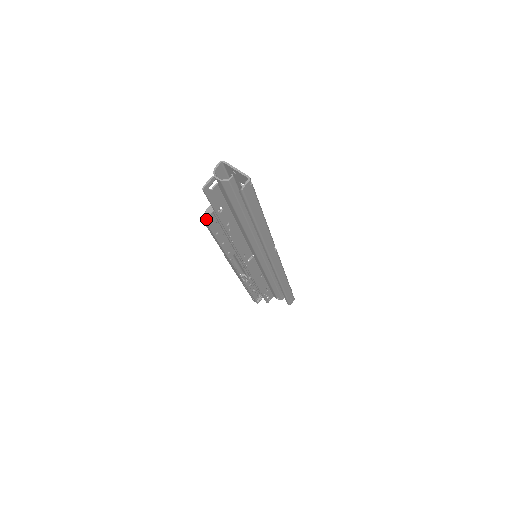
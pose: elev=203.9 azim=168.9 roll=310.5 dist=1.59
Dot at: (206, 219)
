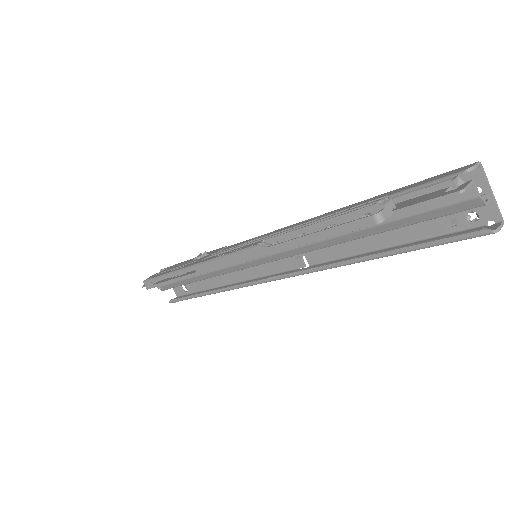
Dot at: (382, 221)
